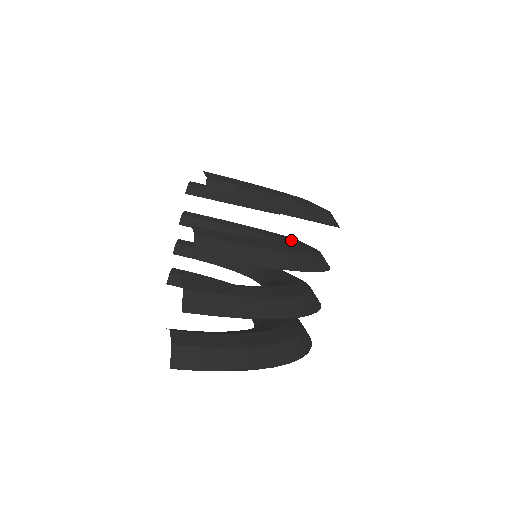
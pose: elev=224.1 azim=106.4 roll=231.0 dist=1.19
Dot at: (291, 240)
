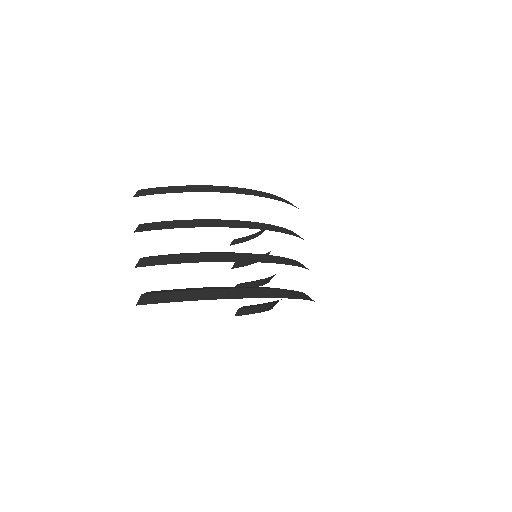
Dot at: occluded
